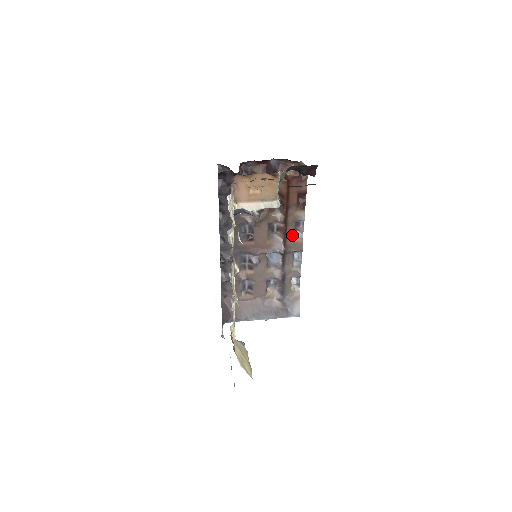
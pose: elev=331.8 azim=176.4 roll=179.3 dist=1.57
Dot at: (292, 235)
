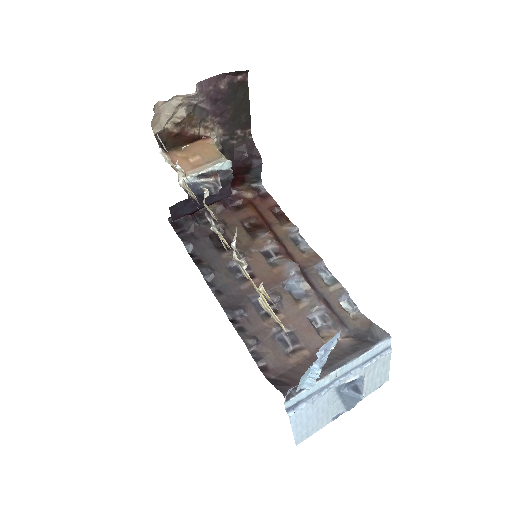
Dot at: (297, 252)
